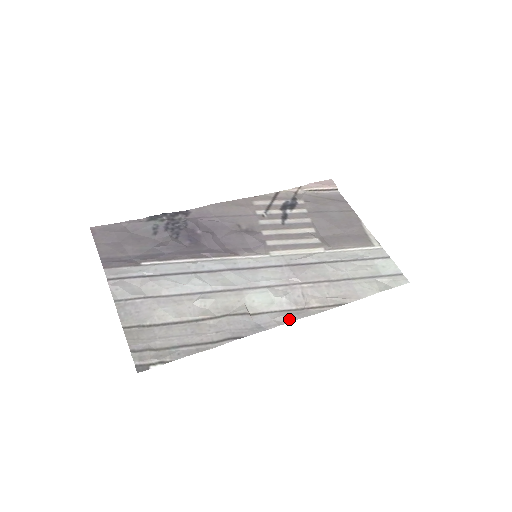
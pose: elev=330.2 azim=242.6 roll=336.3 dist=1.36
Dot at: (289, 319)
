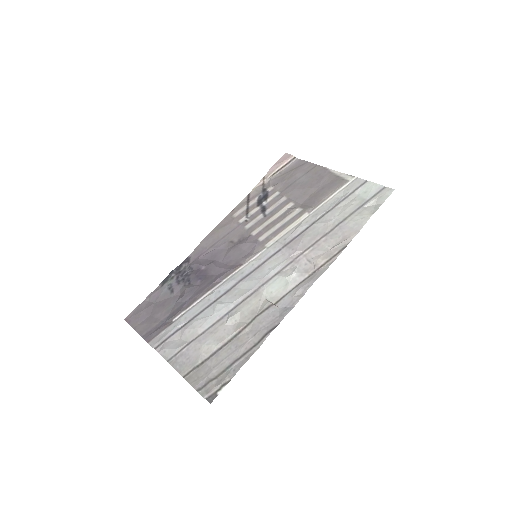
Dot at: (306, 287)
